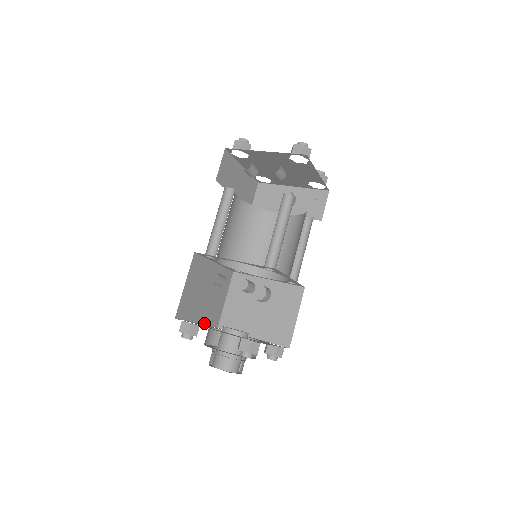
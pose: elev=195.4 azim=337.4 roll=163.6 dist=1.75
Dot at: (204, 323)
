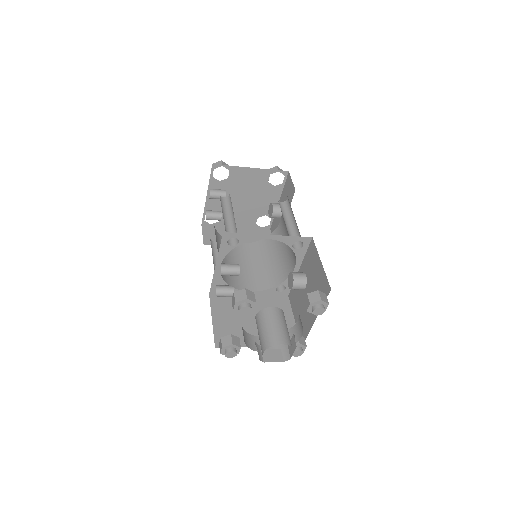
Dot at: occluded
